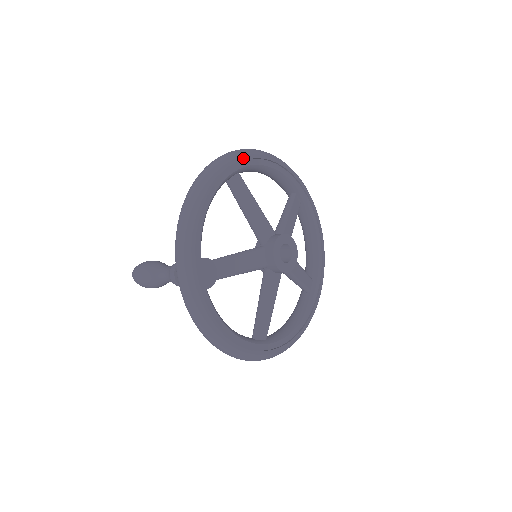
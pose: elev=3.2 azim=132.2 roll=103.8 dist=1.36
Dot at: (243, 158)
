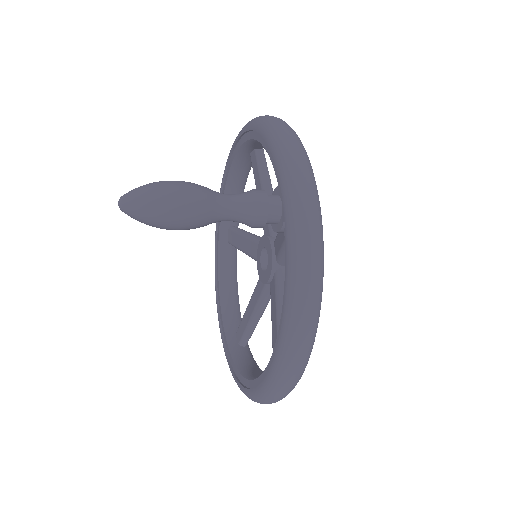
Dot at: occluded
